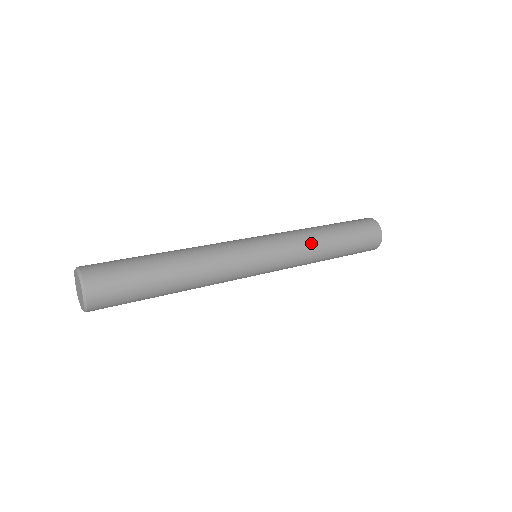
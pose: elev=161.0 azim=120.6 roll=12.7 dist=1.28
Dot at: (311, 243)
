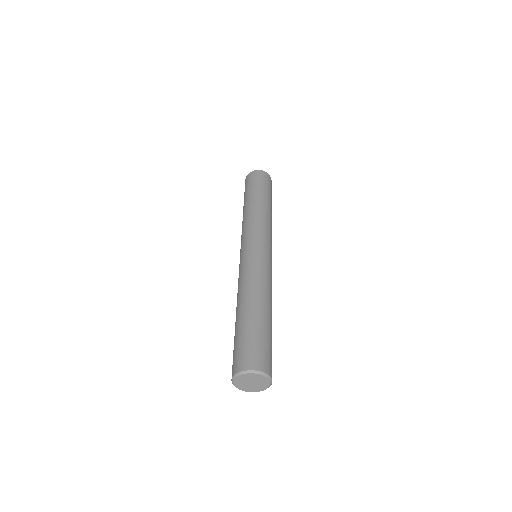
Dot at: (266, 217)
